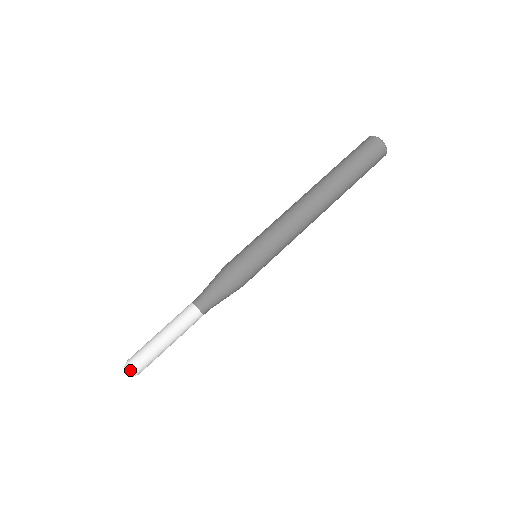
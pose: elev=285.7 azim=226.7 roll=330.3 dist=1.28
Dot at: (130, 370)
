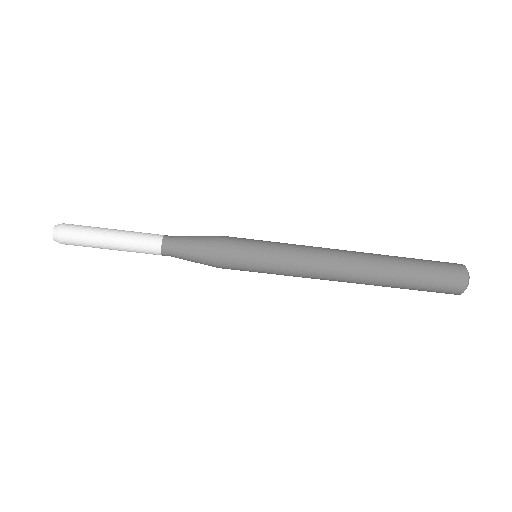
Dot at: (56, 231)
